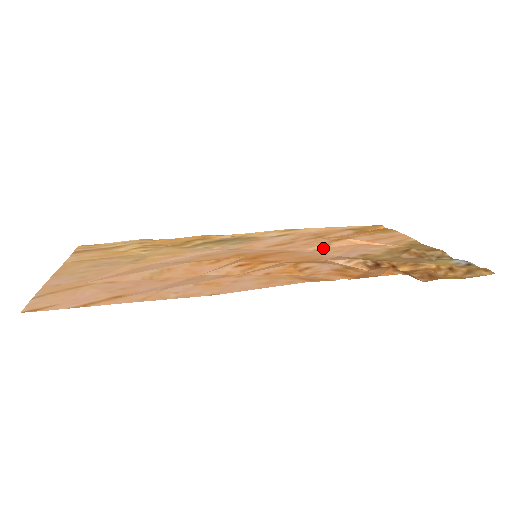
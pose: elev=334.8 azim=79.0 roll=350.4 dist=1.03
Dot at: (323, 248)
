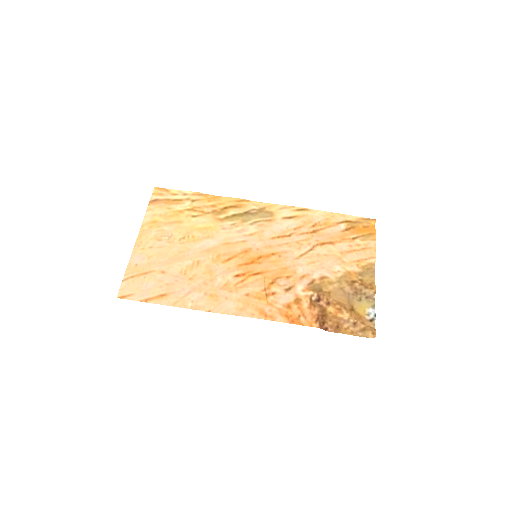
Dot at: (306, 254)
